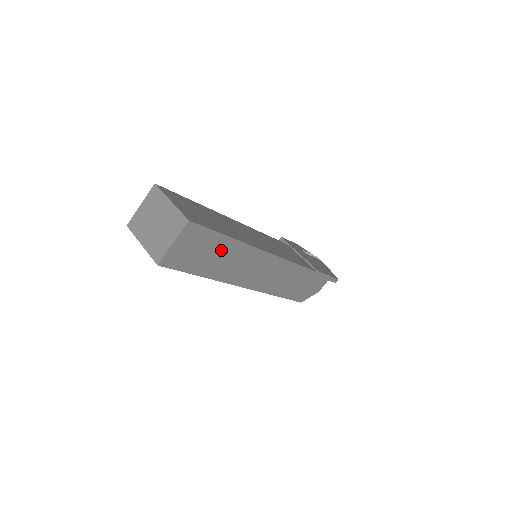
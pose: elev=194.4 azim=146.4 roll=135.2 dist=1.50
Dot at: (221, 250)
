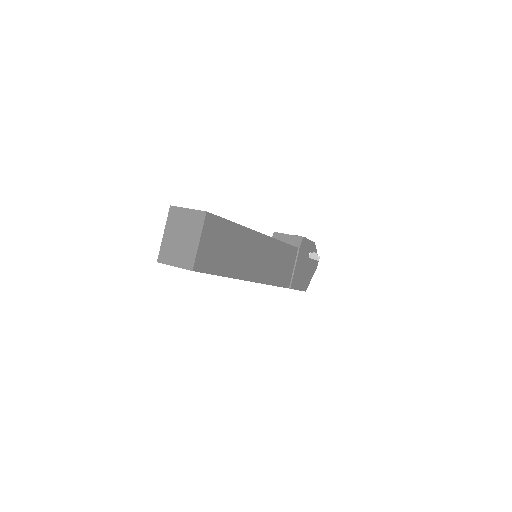
Dot at: occluded
